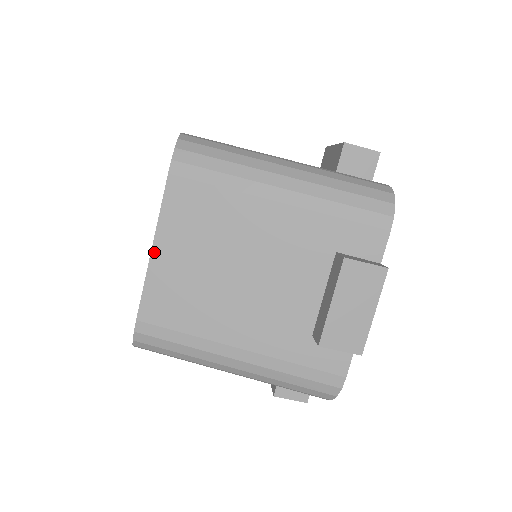
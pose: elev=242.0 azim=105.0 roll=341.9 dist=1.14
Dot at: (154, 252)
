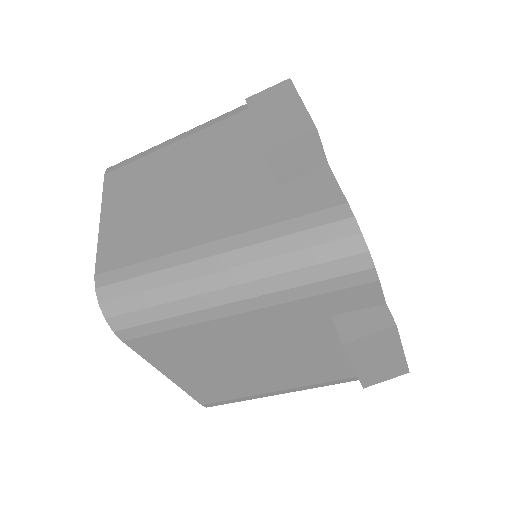
Dot at: (171, 378)
